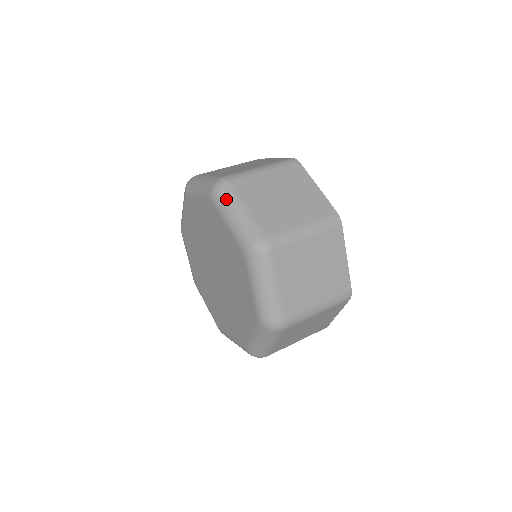
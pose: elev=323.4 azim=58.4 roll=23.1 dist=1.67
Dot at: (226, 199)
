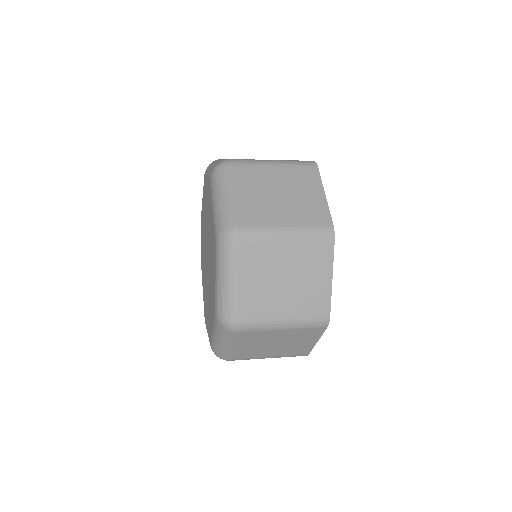
Dot at: (220, 180)
